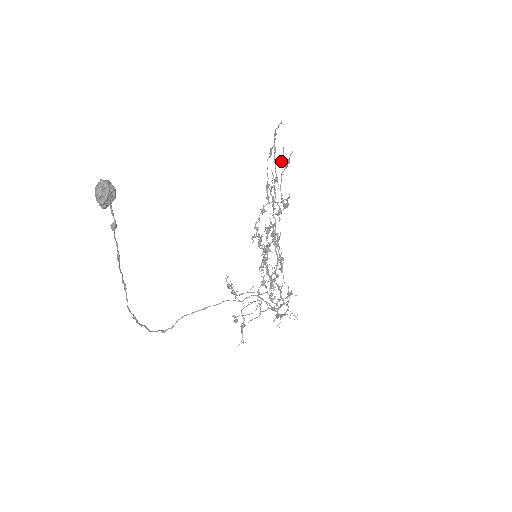
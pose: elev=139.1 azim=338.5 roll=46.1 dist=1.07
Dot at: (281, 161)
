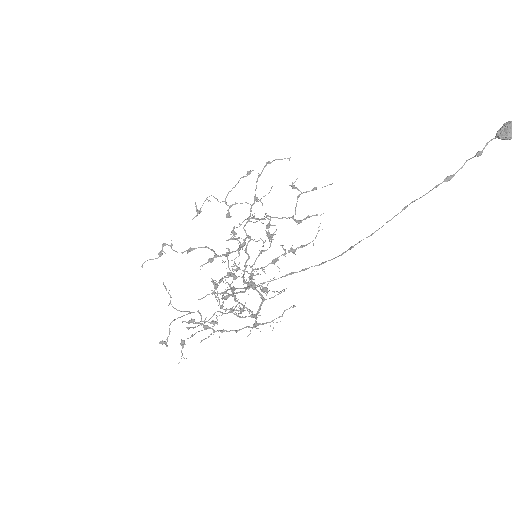
Dot at: (294, 185)
